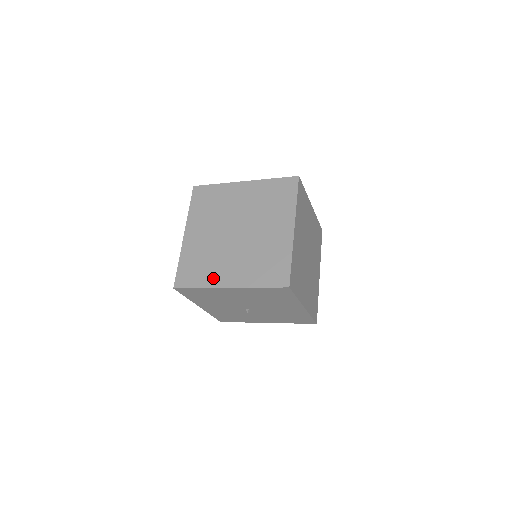
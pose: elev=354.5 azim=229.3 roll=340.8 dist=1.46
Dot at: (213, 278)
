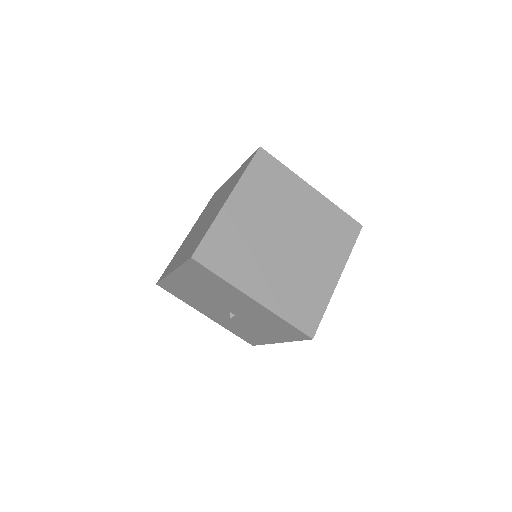
Dot at: (172, 267)
